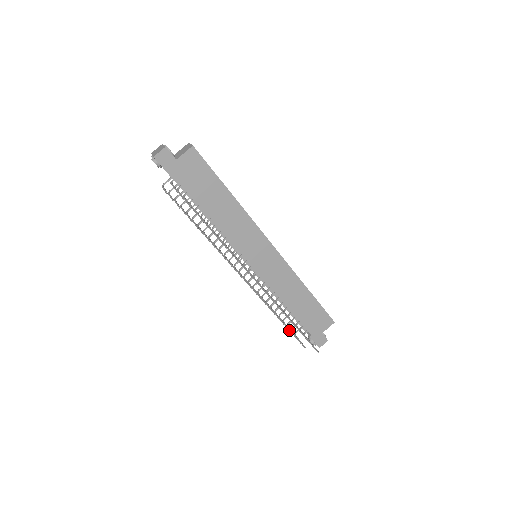
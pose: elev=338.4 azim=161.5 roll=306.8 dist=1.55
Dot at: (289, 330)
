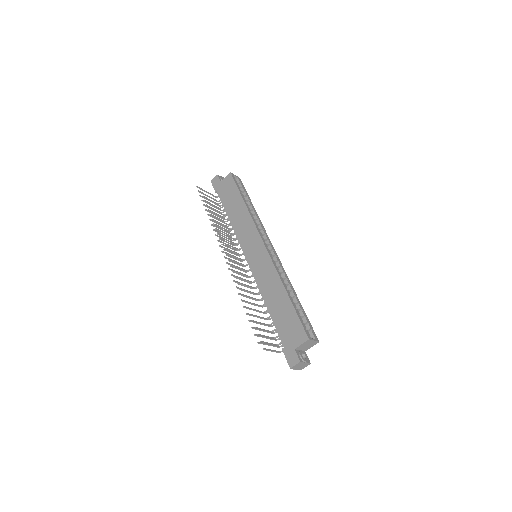
Dot at: (259, 328)
